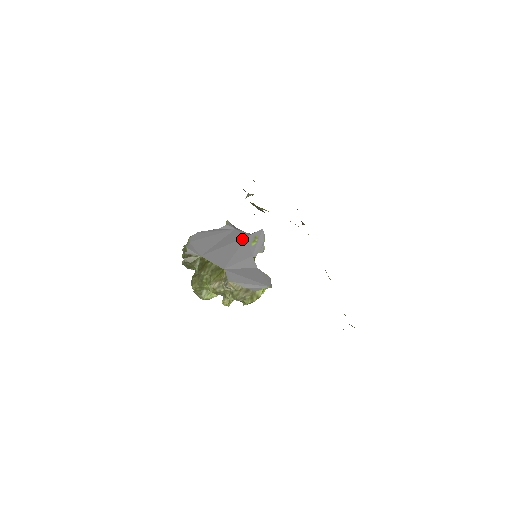
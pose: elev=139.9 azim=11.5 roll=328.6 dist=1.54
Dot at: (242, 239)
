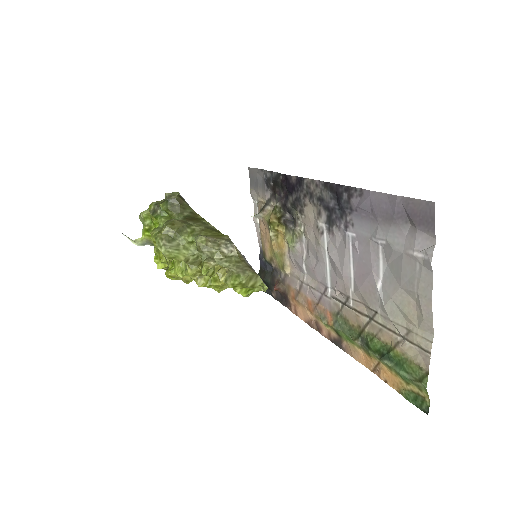
Dot at: occluded
